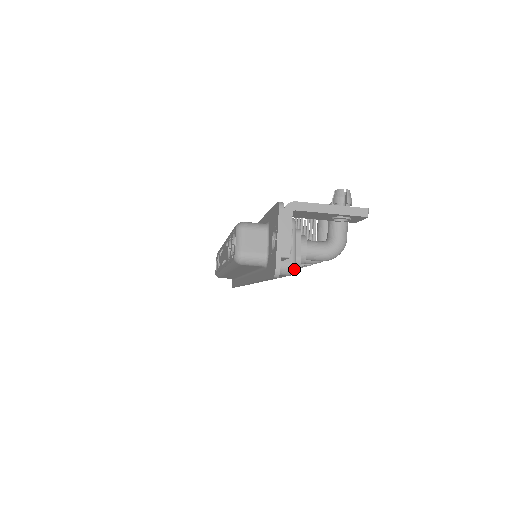
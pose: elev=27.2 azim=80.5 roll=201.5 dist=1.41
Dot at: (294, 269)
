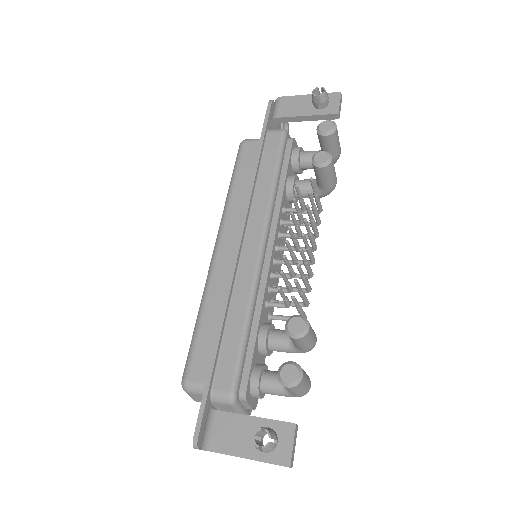
Dot at: occluded
